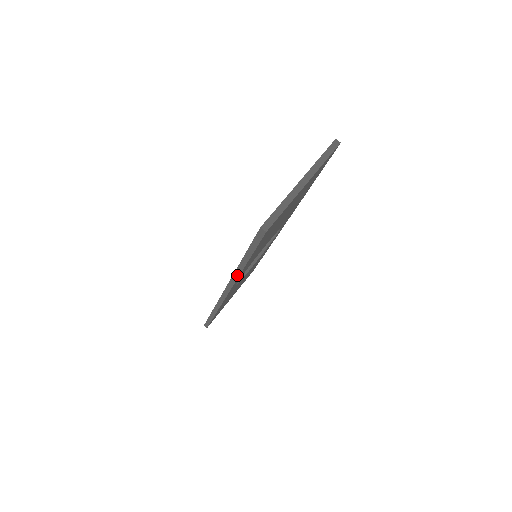
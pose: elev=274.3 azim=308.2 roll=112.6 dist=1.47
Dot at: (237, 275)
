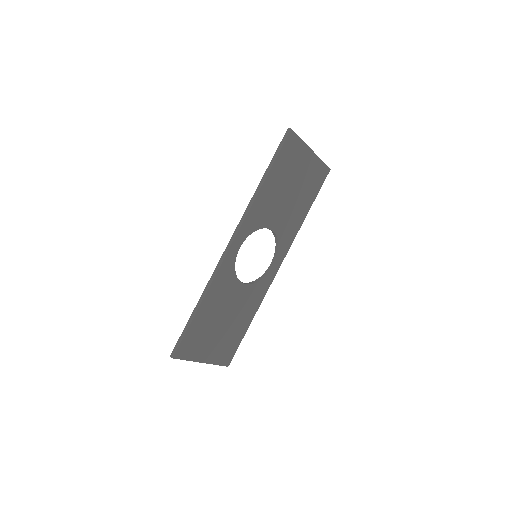
Dot at: (253, 201)
